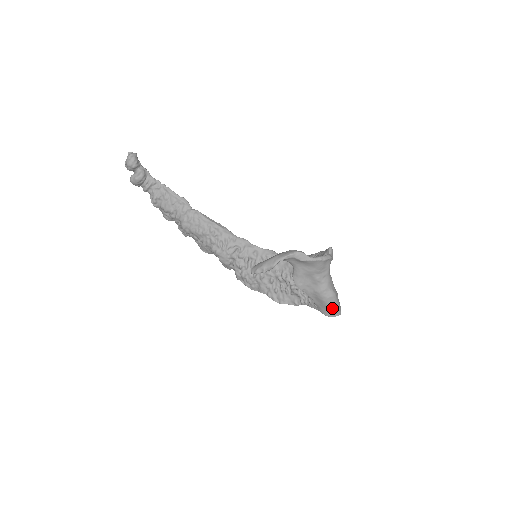
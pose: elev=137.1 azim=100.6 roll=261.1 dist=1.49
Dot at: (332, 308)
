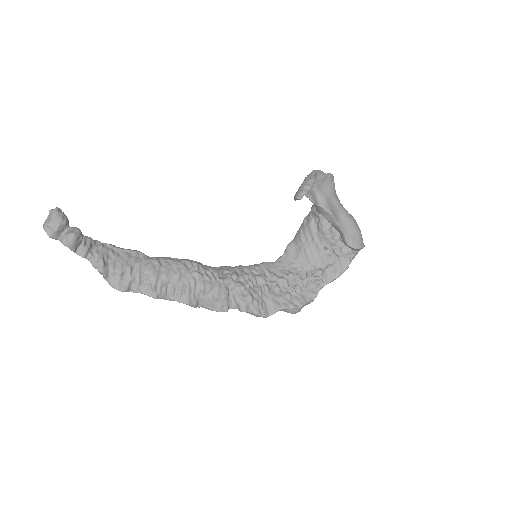
Dot at: (360, 232)
